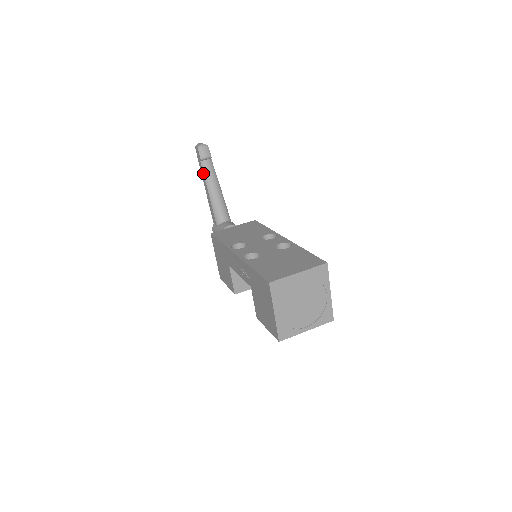
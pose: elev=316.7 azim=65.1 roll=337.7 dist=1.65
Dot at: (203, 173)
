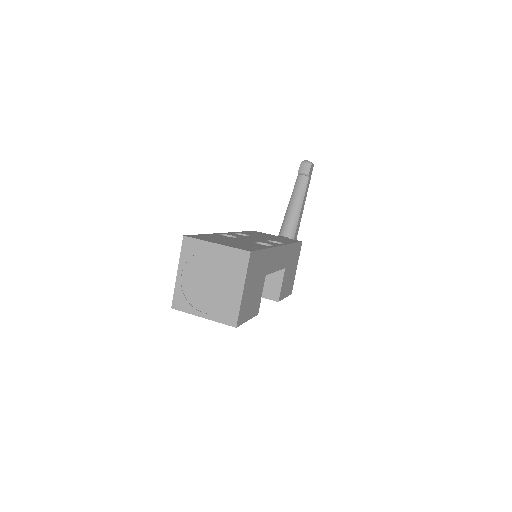
Dot at: (294, 186)
